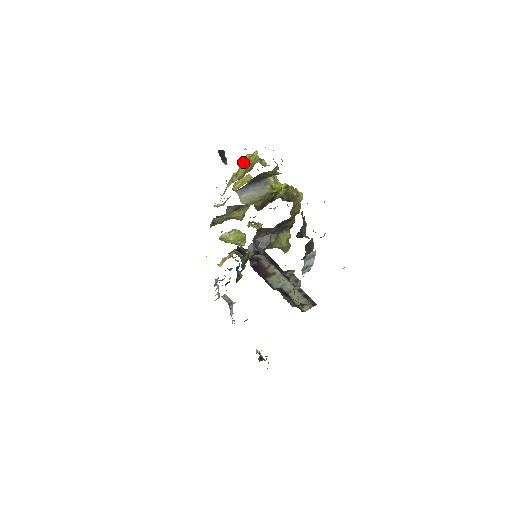
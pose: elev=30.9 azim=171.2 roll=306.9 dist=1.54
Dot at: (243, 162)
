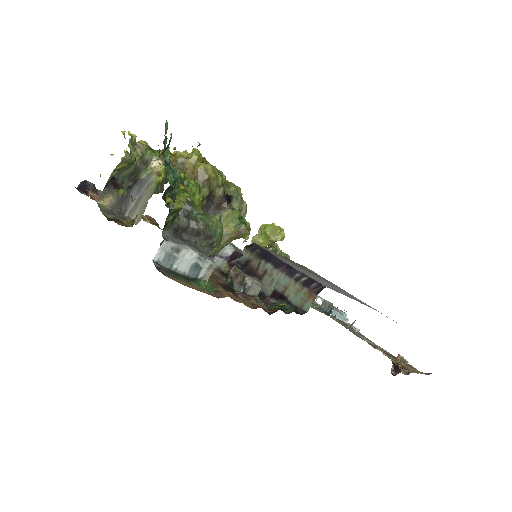
Dot at: occluded
